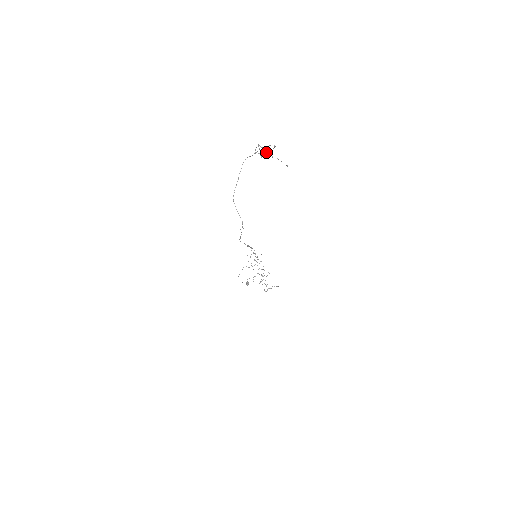
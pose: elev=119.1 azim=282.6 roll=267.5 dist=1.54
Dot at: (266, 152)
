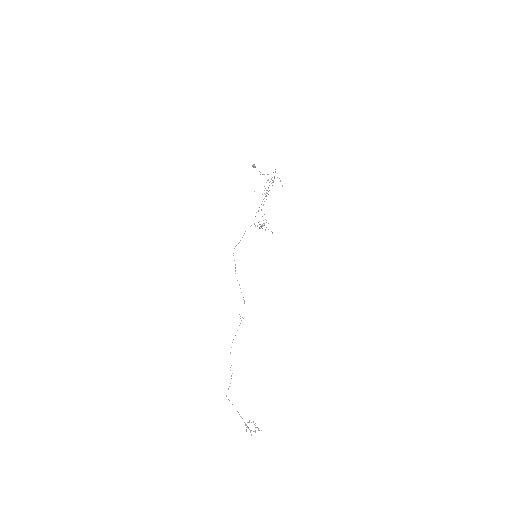
Dot at: occluded
